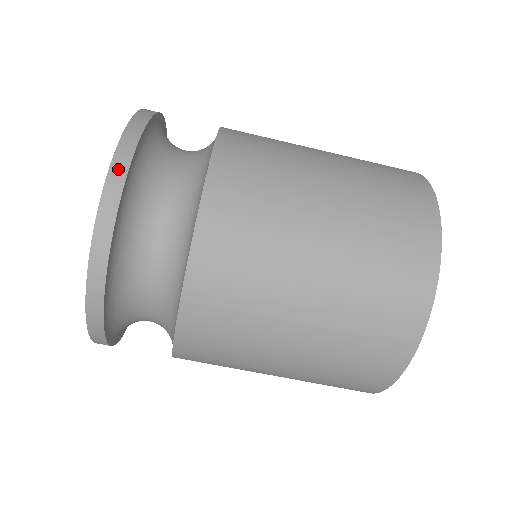
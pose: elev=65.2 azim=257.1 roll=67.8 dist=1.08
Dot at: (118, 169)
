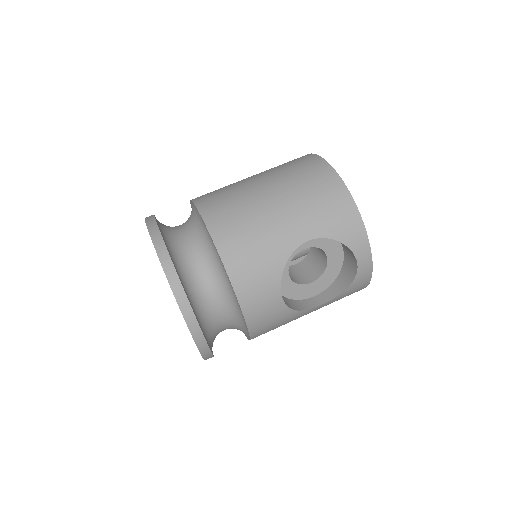
Dot at: occluded
